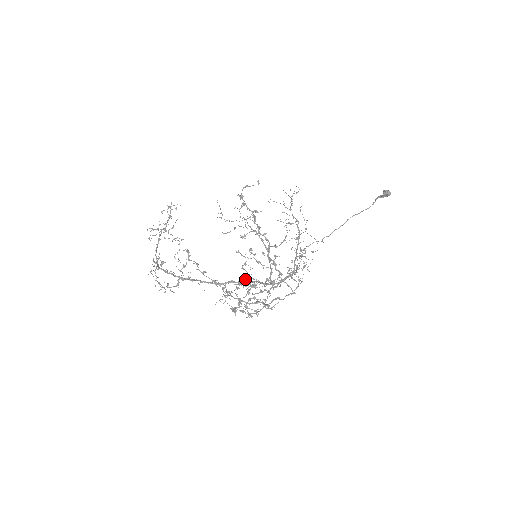
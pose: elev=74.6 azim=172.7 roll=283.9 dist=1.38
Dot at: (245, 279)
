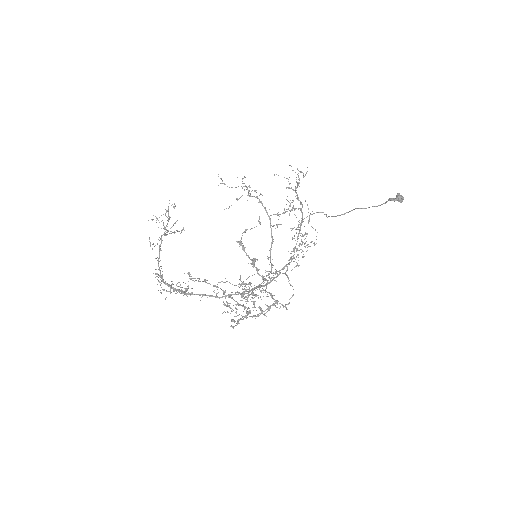
Dot at: (244, 283)
